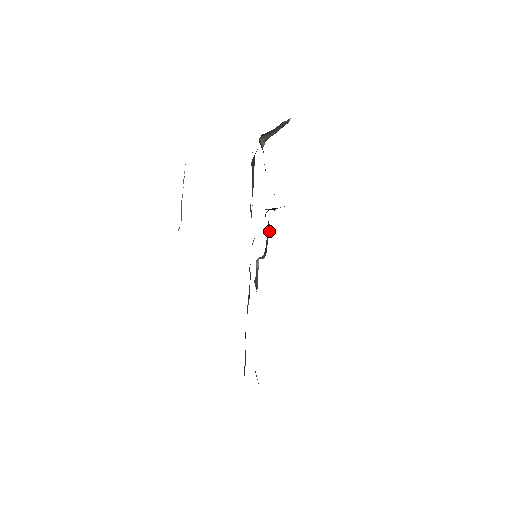
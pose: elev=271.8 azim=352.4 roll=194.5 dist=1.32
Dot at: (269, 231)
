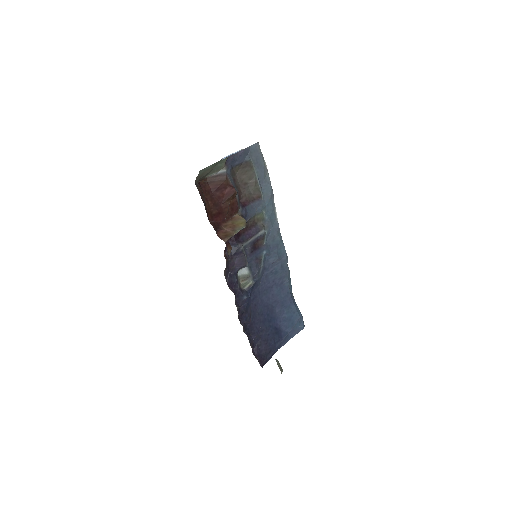
Dot at: (235, 253)
